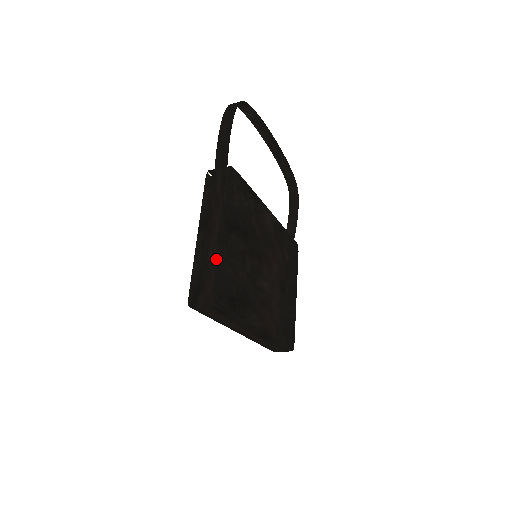
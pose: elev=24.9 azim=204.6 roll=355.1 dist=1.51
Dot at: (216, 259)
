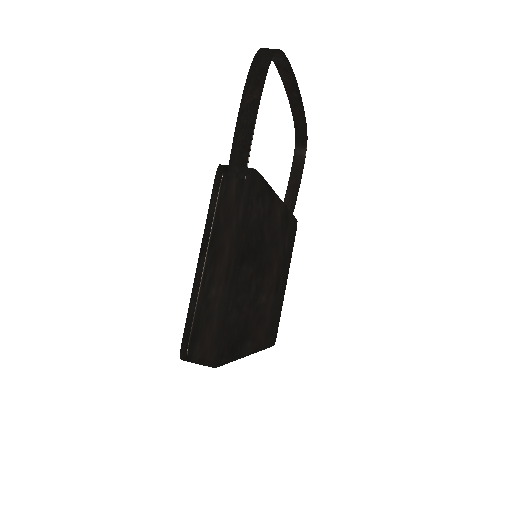
Dot at: (221, 302)
